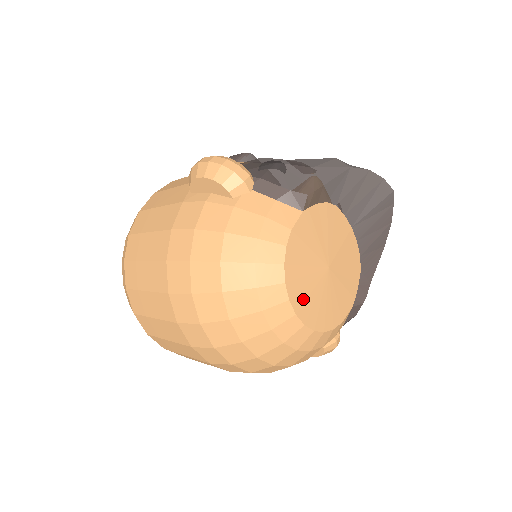
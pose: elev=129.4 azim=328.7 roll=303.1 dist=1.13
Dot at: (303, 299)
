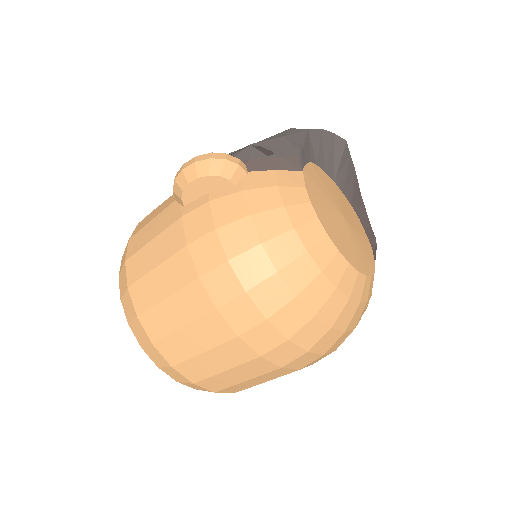
Dot at: (345, 248)
